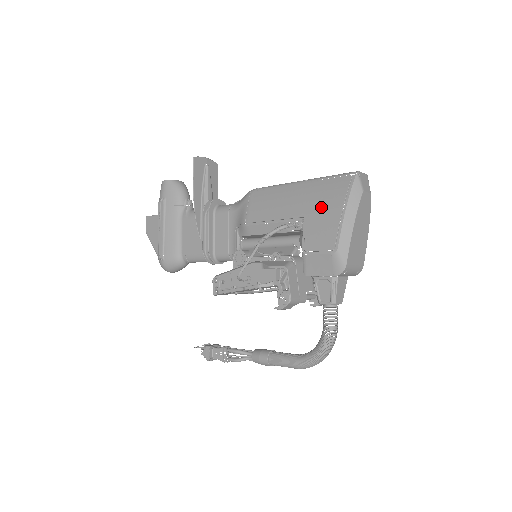
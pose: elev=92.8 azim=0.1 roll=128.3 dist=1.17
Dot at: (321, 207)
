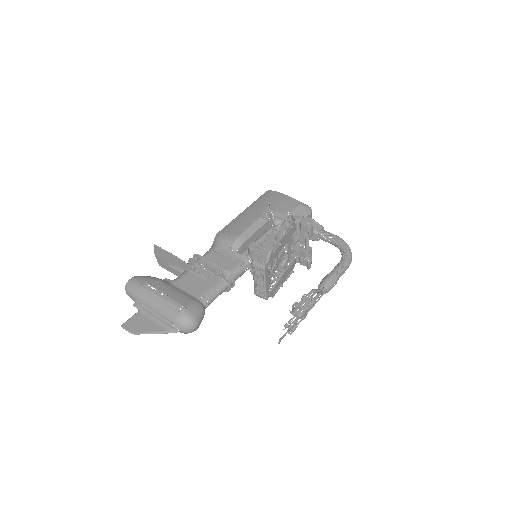
Dot at: (271, 201)
